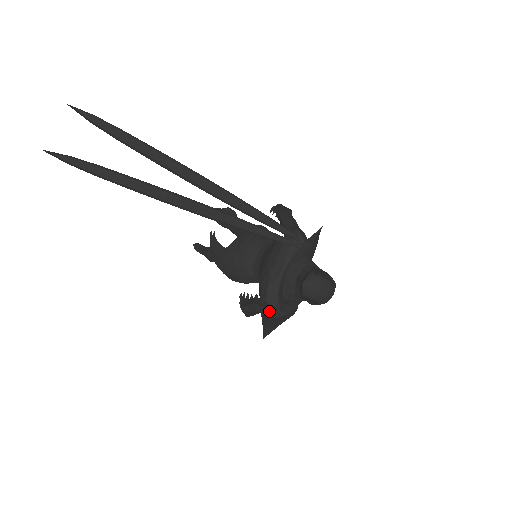
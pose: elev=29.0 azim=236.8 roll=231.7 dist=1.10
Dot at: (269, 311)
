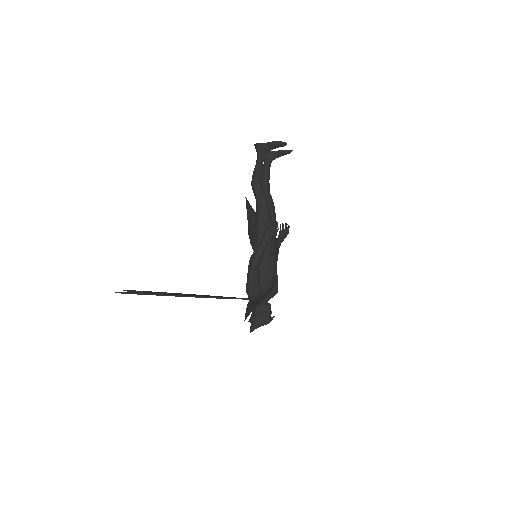
Dot at: occluded
